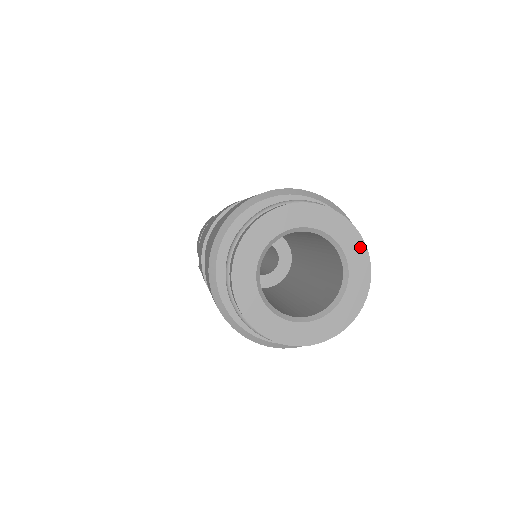
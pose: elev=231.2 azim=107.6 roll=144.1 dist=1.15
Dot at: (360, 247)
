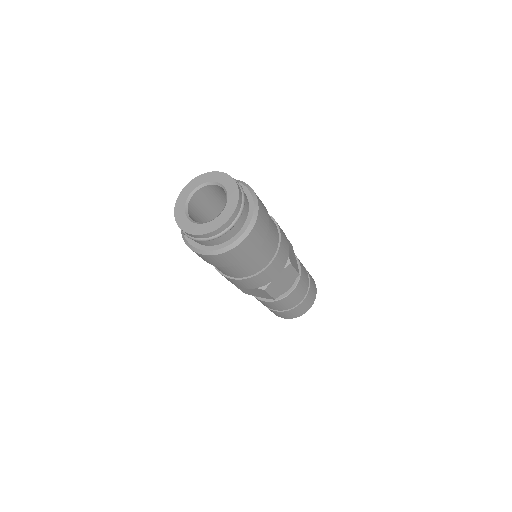
Dot at: (226, 177)
